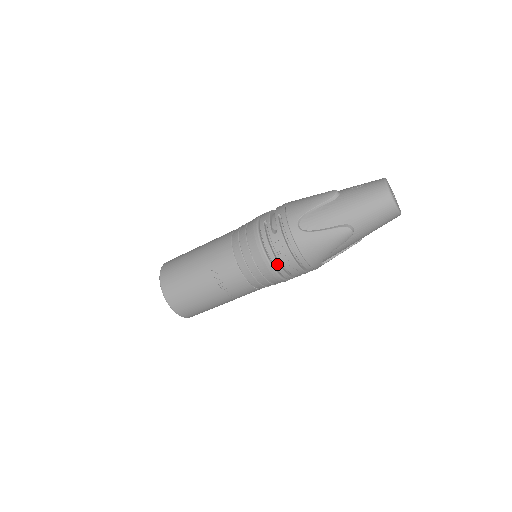
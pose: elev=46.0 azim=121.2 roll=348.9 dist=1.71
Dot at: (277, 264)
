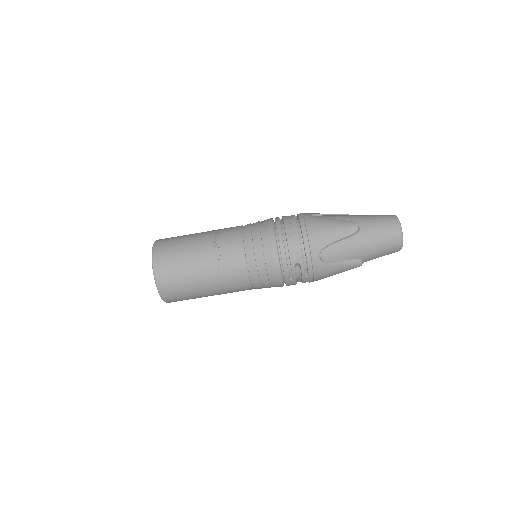
Dot at: (280, 233)
